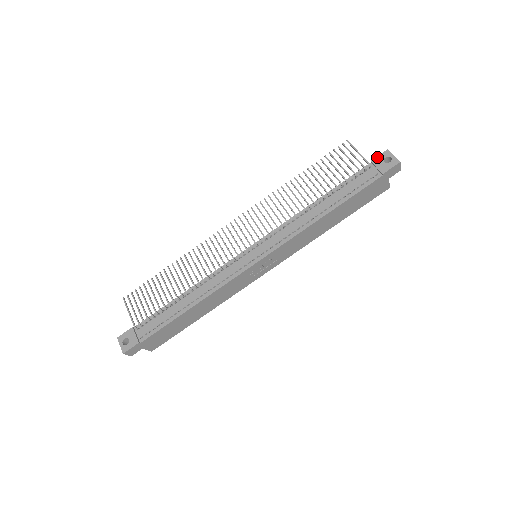
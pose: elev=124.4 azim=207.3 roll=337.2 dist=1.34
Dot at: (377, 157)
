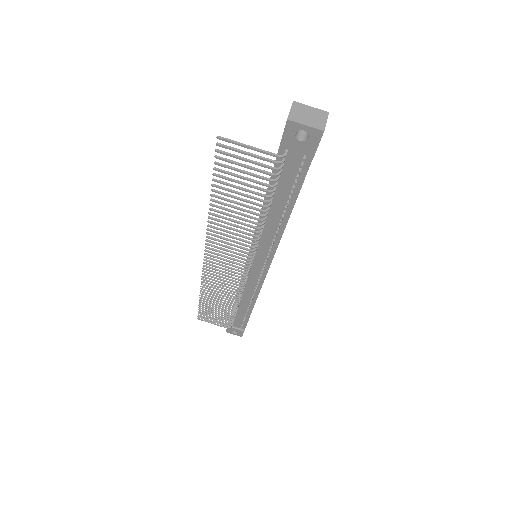
Dot at: (283, 138)
